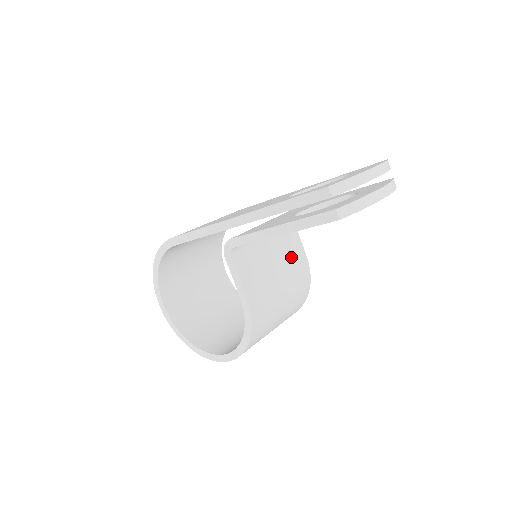
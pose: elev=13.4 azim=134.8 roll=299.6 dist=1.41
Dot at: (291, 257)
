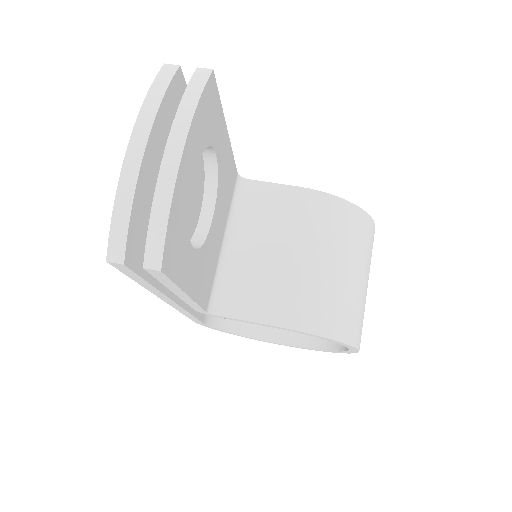
Dot at: (281, 216)
